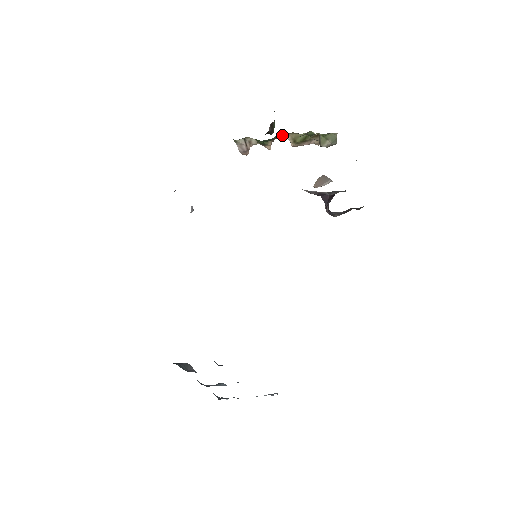
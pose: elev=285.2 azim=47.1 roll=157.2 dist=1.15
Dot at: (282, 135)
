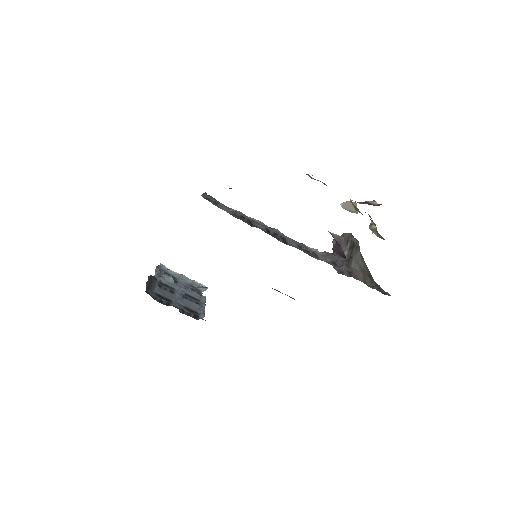
Dot at: occluded
